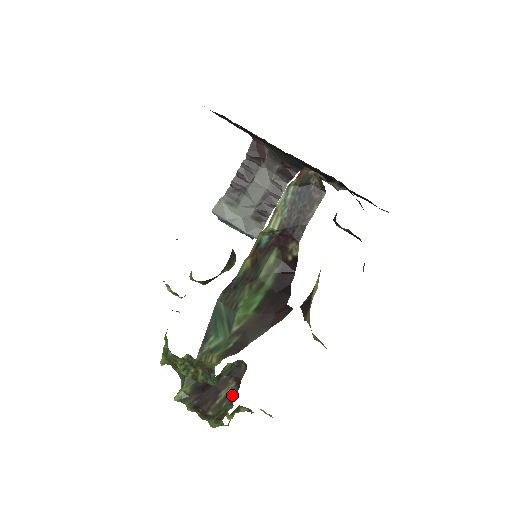
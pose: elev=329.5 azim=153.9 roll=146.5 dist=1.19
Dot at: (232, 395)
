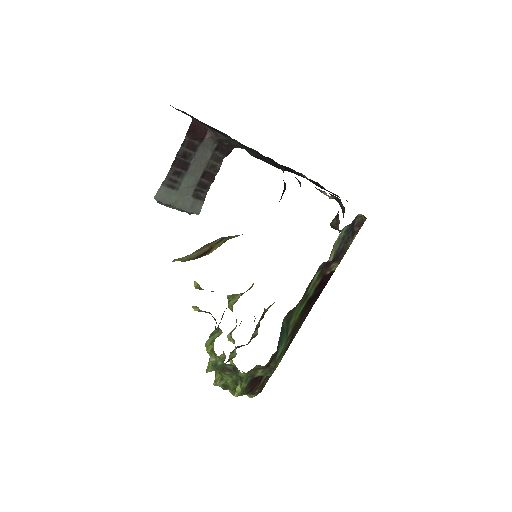
Dot at: occluded
